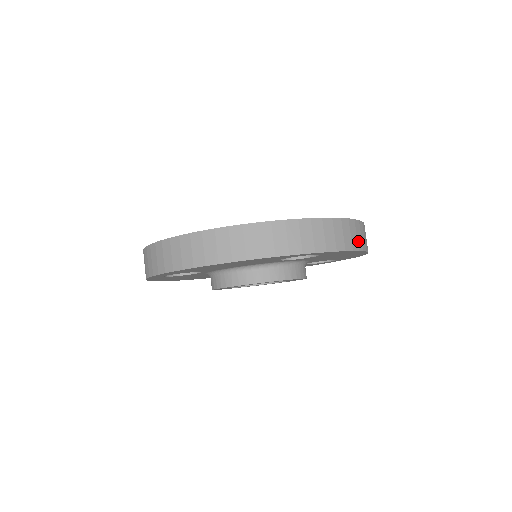
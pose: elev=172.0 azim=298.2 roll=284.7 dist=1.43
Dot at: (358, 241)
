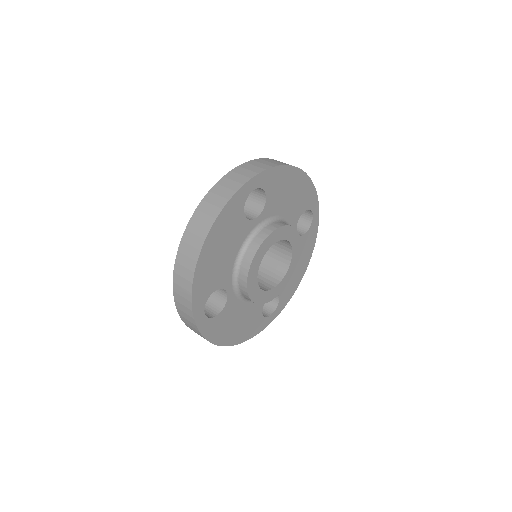
Dot at: occluded
